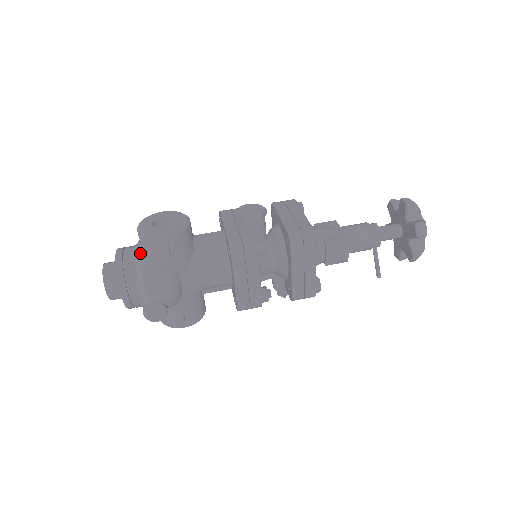
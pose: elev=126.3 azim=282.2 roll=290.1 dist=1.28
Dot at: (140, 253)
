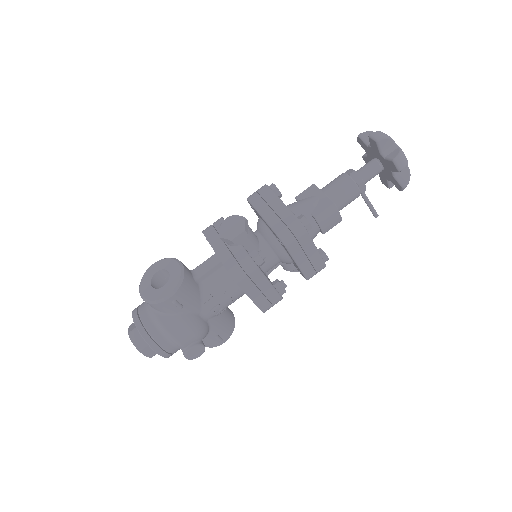
Dot at: (155, 314)
